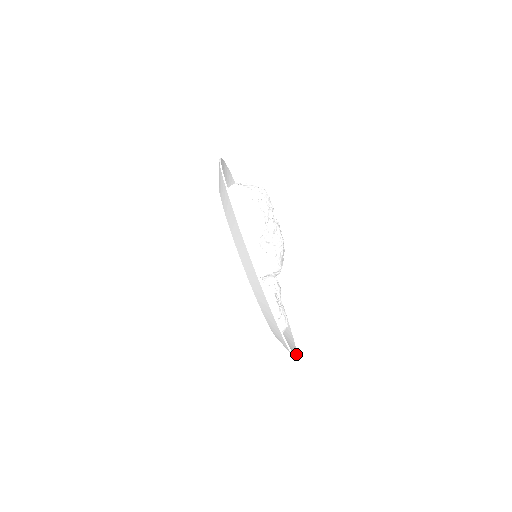
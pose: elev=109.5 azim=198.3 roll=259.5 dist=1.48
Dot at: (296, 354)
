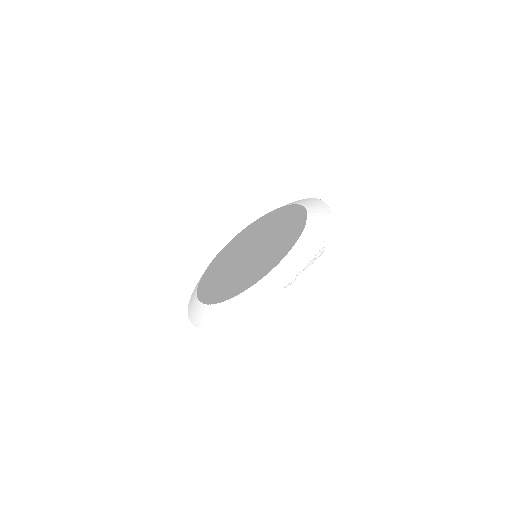
Dot at: (191, 320)
